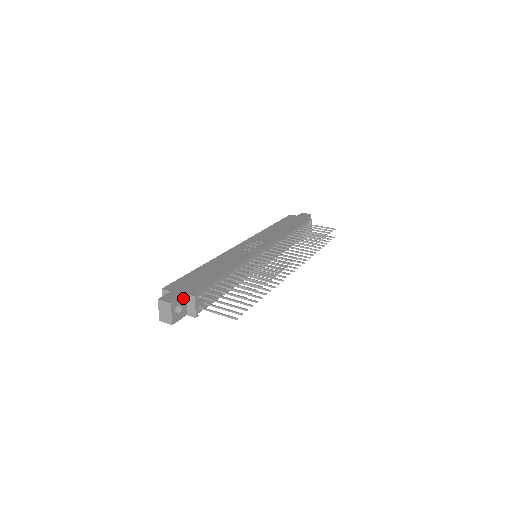
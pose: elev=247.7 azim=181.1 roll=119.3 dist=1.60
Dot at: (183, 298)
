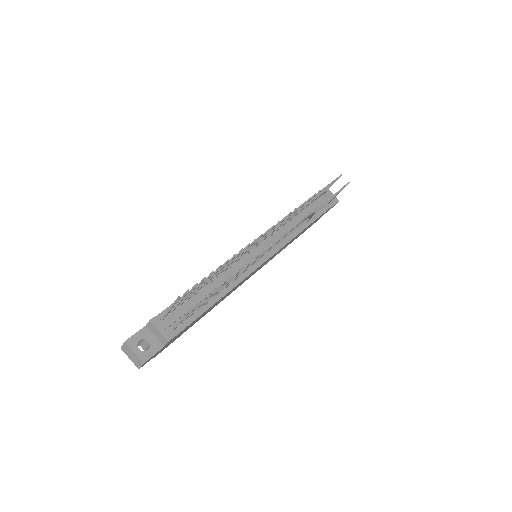
Dot at: (144, 331)
